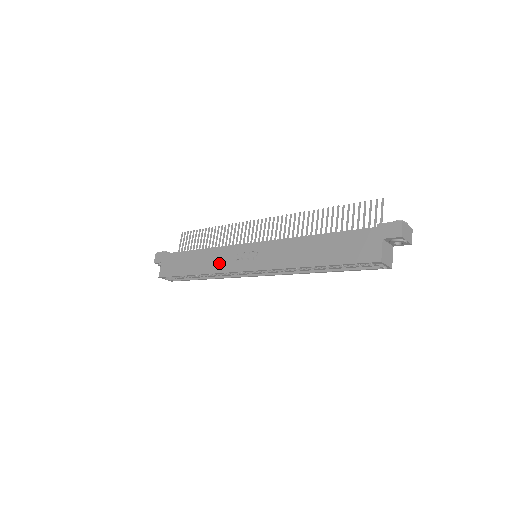
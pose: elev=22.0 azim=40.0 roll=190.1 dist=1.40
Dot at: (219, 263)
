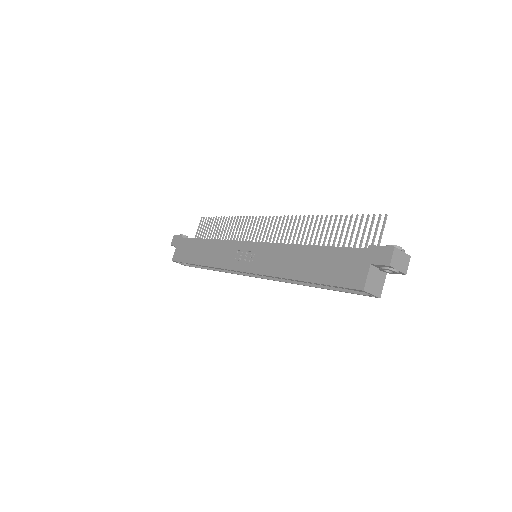
Dot at: (221, 257)
